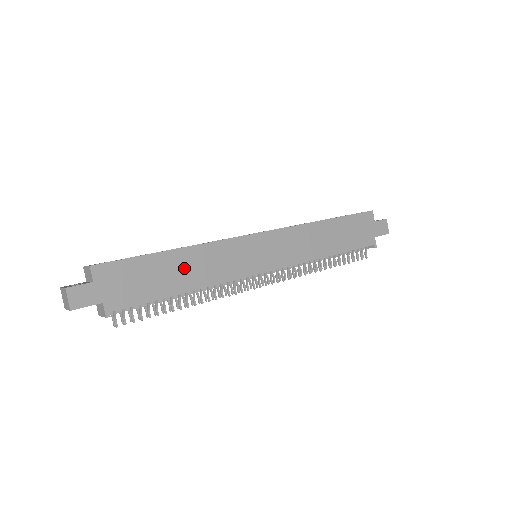
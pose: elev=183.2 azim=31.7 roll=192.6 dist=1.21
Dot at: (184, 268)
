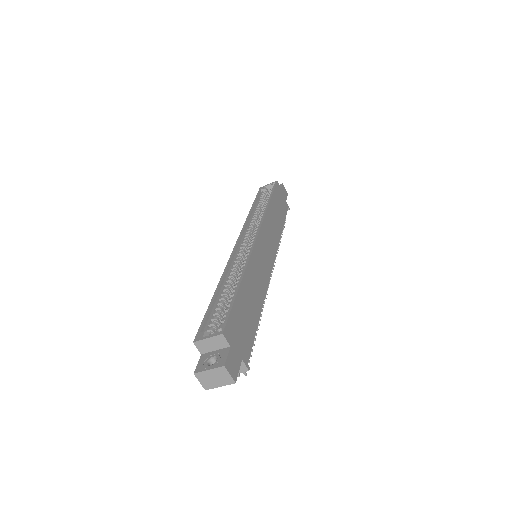
Dot at: (251, 293)
